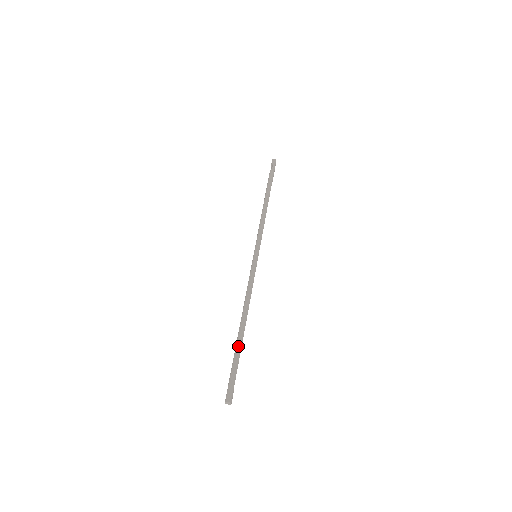
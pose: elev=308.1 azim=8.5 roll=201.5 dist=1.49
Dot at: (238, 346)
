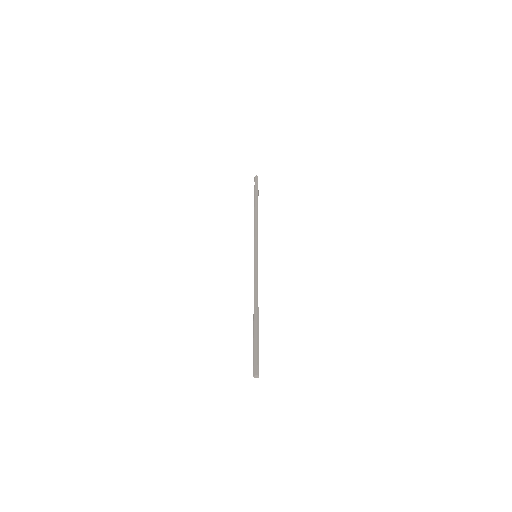
Dot at: (253, 331)
